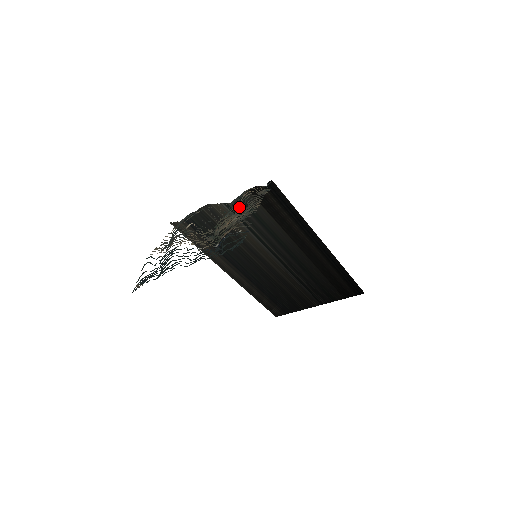
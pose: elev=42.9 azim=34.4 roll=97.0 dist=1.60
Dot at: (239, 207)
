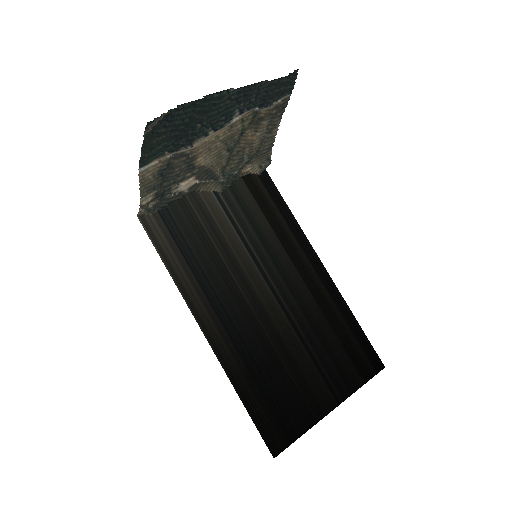
Dot at: (230, 200)
